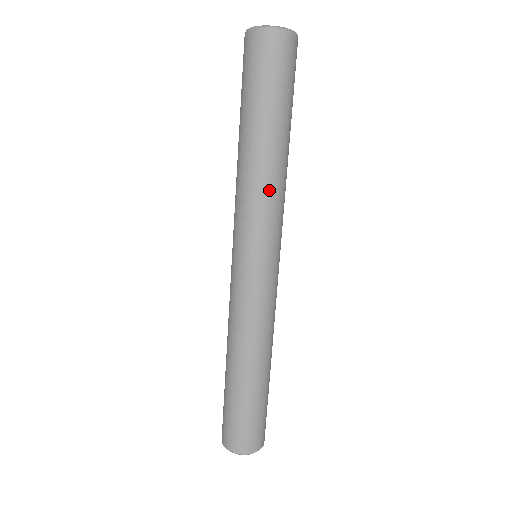
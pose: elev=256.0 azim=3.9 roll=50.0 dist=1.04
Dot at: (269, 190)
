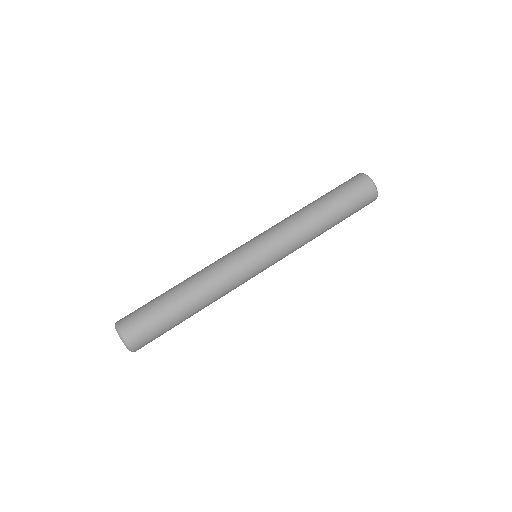
Dot at: (303, 237)
